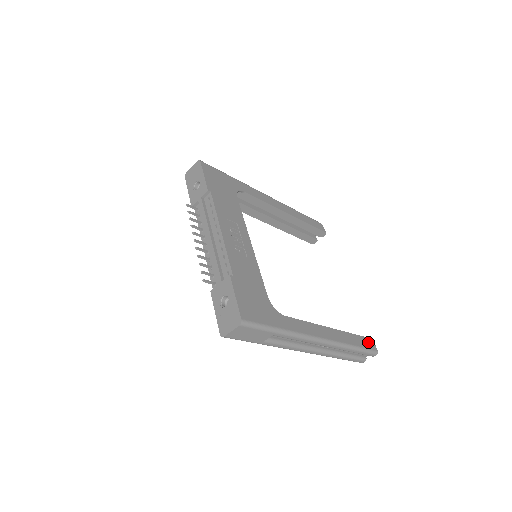
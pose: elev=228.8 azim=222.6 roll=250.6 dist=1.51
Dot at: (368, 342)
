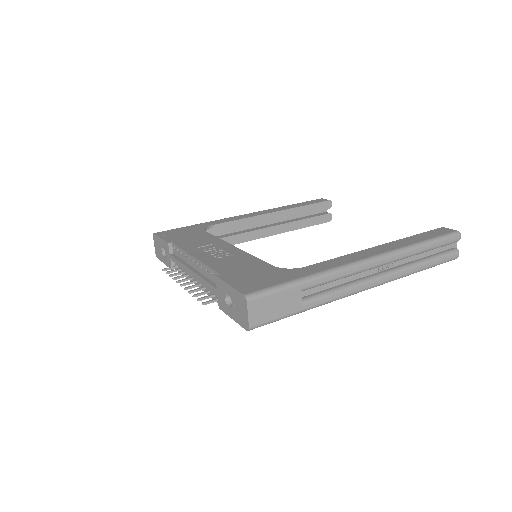
Dot at: (437, 232)
